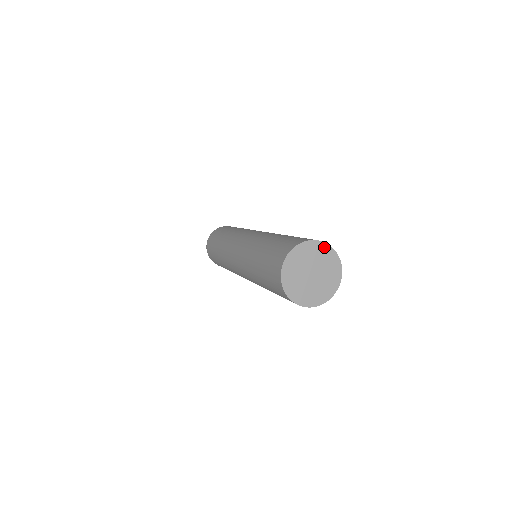
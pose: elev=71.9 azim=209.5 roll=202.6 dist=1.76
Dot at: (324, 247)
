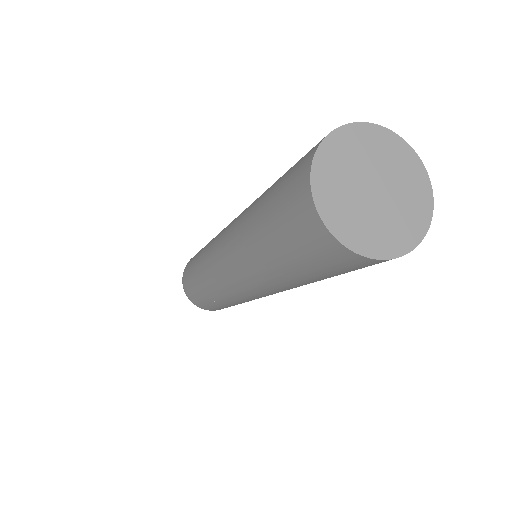
Dot at: (416, 165)
